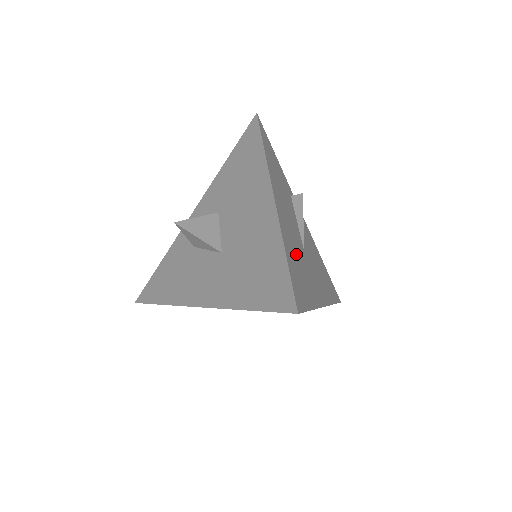
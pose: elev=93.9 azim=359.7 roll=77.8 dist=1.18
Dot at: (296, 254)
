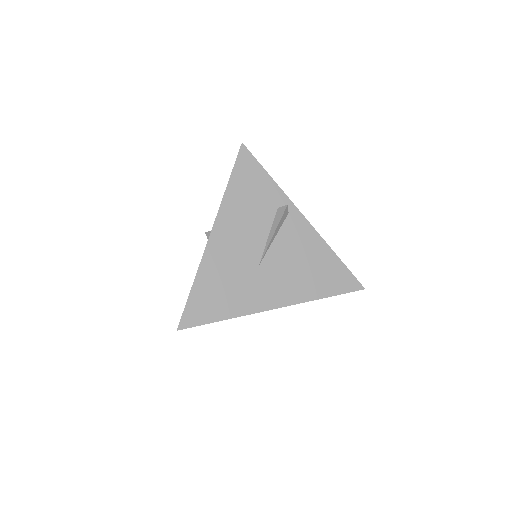
Dot at: (225, 277)
